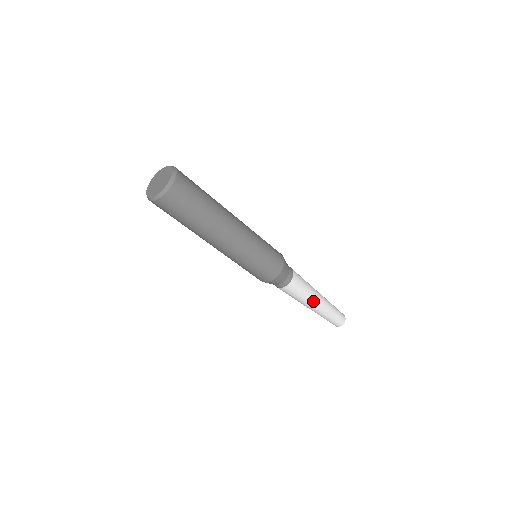
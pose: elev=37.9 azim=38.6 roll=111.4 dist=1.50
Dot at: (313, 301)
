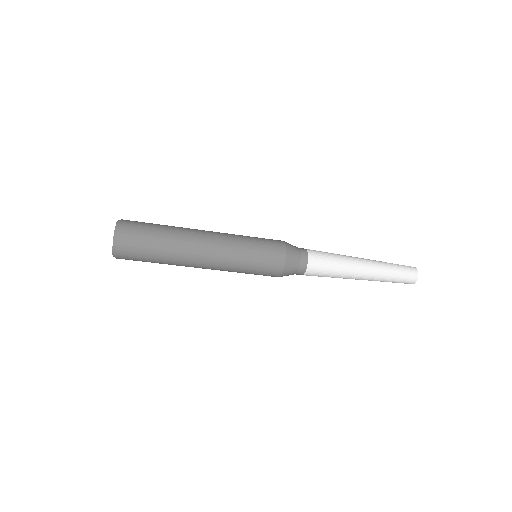
Dot at: (354, 263)
